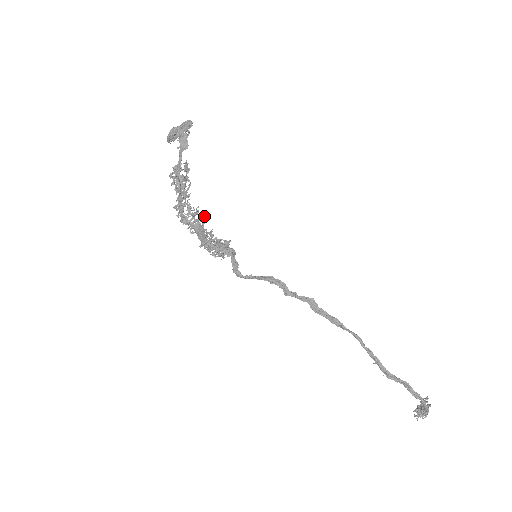
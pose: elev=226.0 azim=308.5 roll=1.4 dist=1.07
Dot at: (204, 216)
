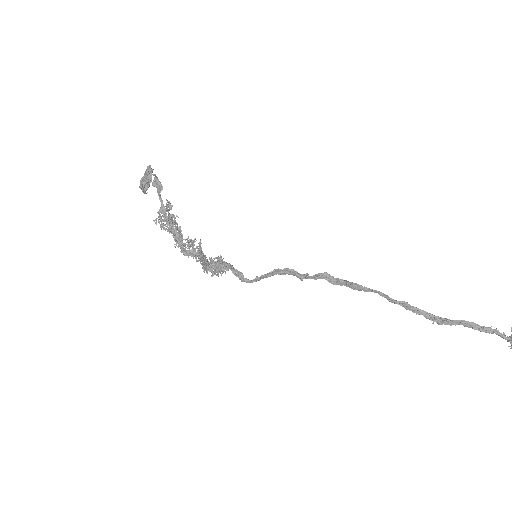
Dot at: (200, 241)
